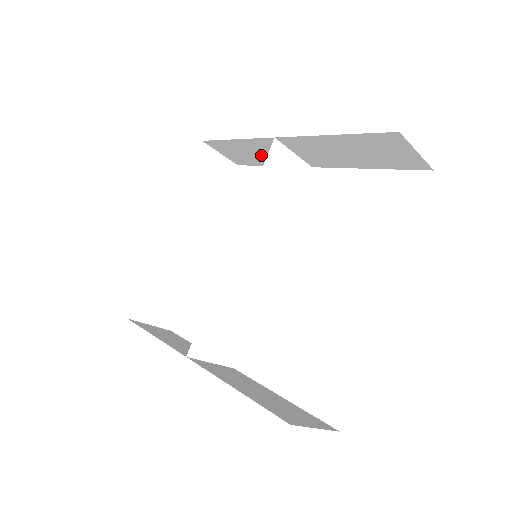
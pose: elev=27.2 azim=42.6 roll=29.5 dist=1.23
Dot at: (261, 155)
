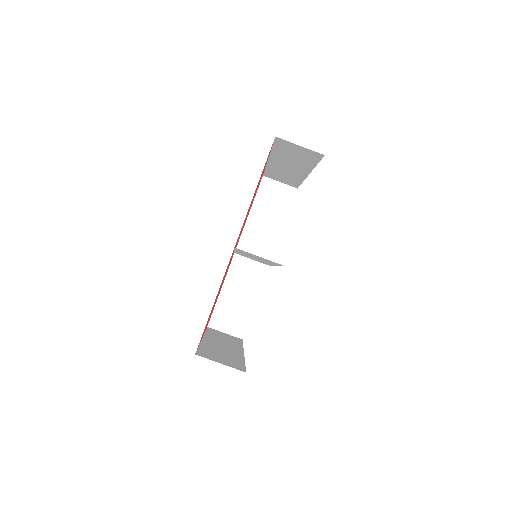
Dot at: (243, 293)
